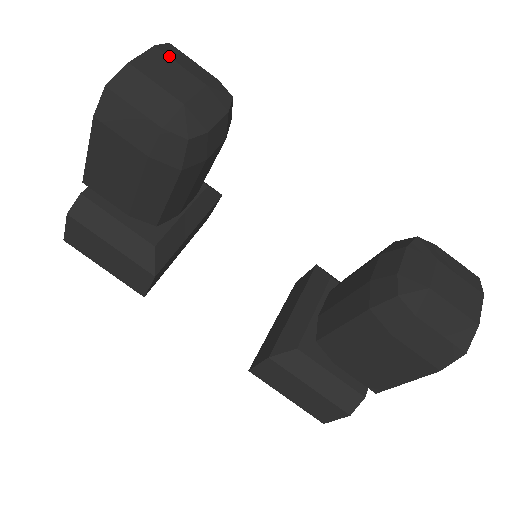
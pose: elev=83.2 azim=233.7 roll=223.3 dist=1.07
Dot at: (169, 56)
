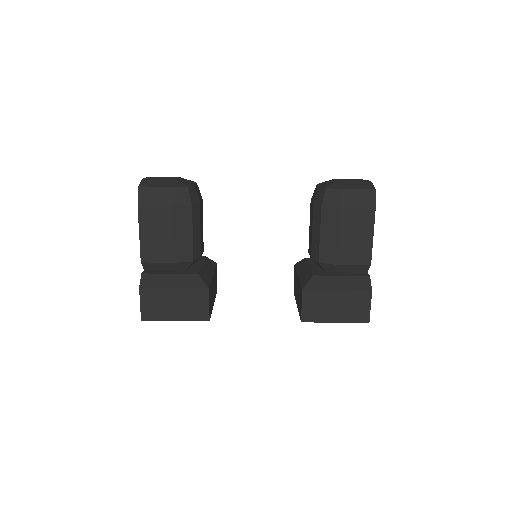
Dot at: occluded
